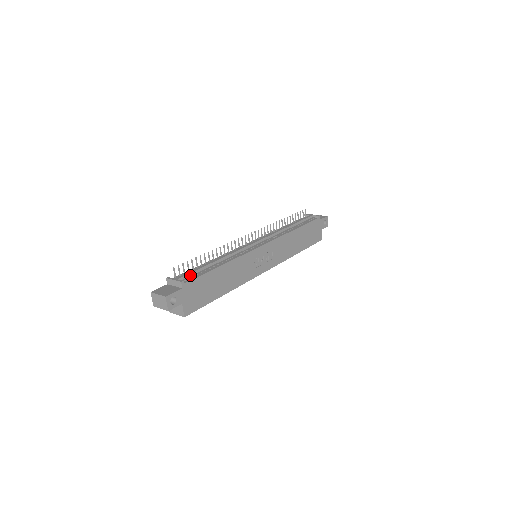
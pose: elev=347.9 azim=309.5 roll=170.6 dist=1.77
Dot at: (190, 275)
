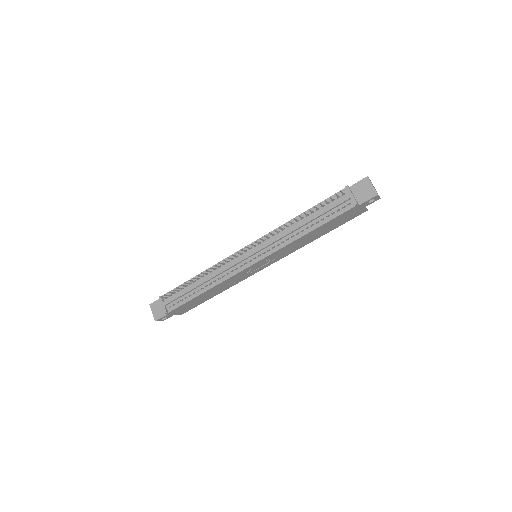
Dot at: (176, 299)
